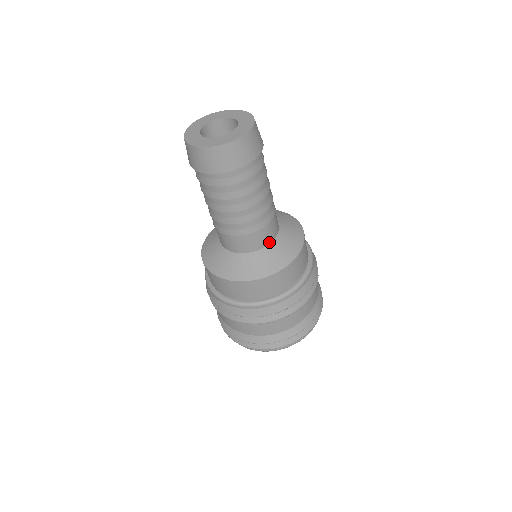
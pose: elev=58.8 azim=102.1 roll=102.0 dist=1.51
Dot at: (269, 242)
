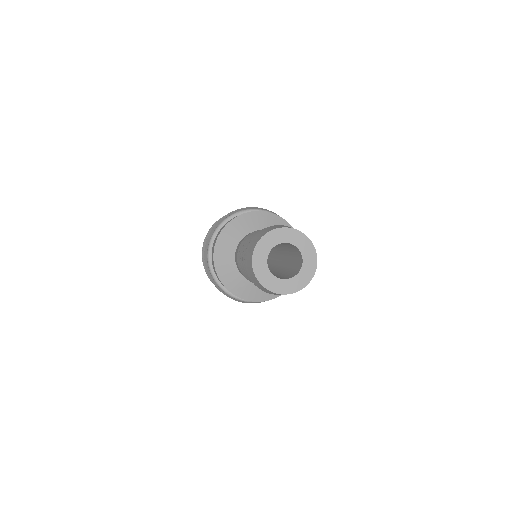
Dot at: occluded
